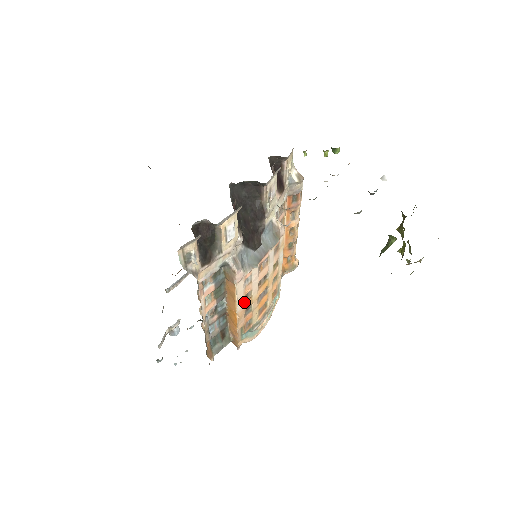
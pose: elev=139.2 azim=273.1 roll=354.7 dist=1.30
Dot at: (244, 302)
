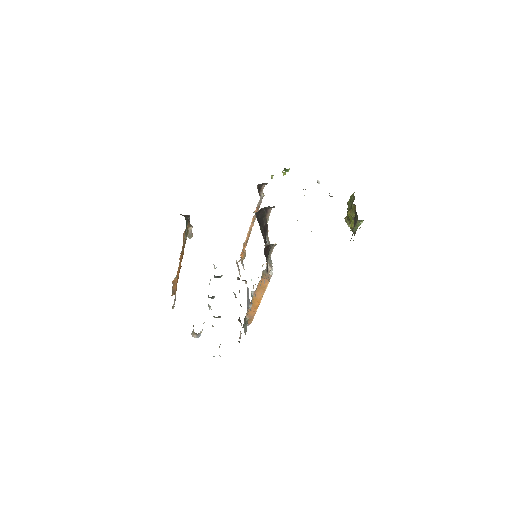
Dot at: occluded
